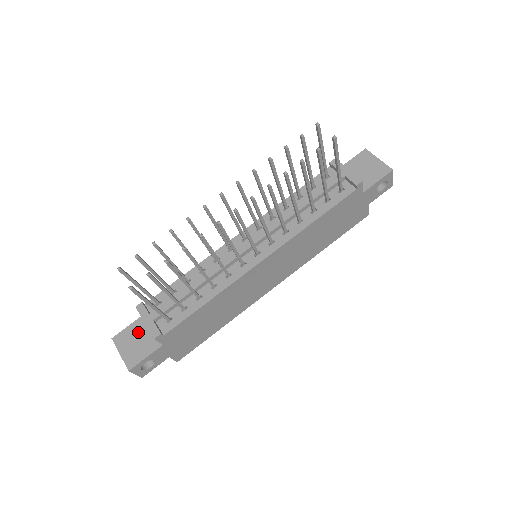
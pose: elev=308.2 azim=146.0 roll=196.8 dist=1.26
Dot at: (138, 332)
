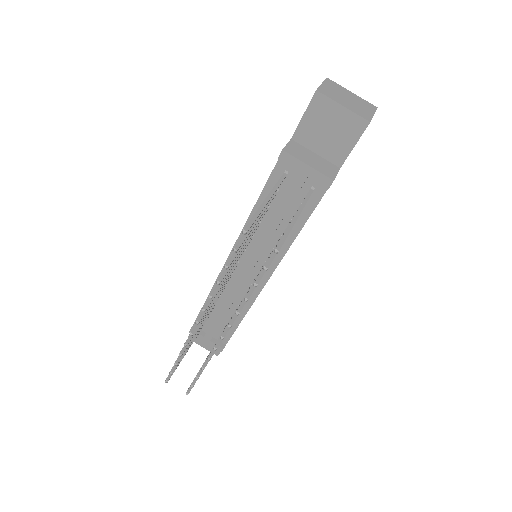
Dot at: occluded
